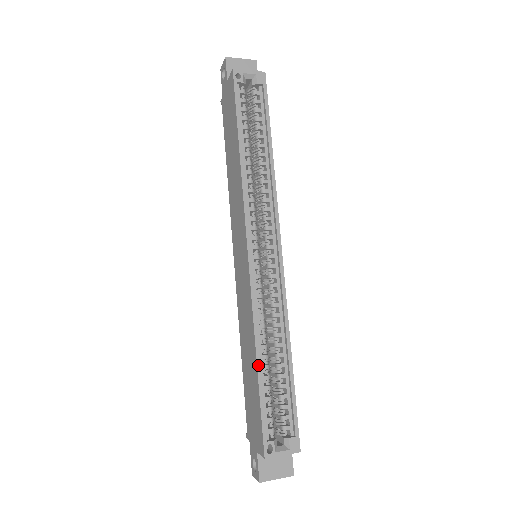
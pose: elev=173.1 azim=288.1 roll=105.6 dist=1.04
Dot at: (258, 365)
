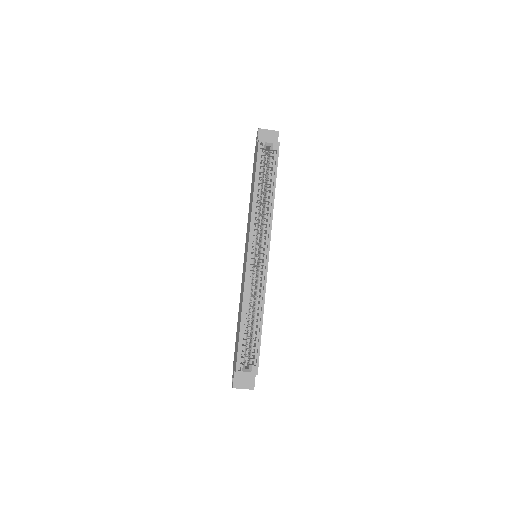
Dot at: (241, 320)
